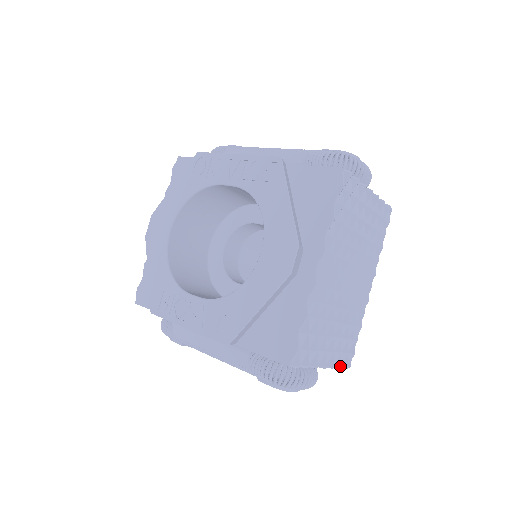
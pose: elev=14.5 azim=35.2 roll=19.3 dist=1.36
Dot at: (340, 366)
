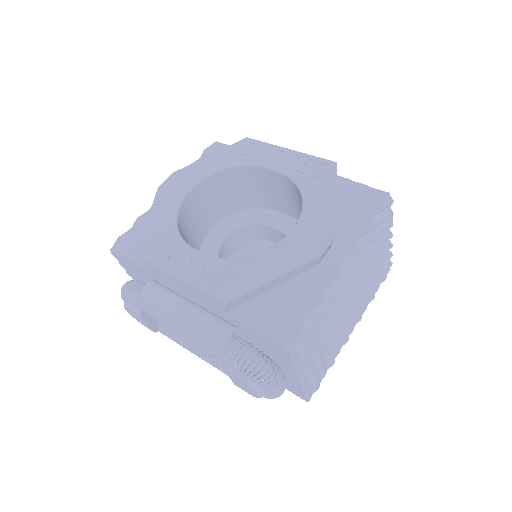
Dot at: (307, 390)
